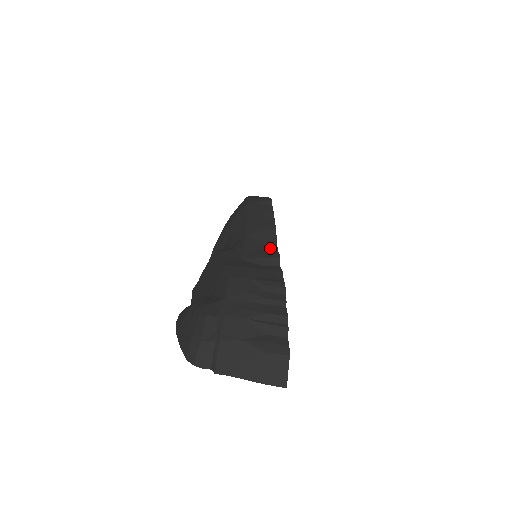
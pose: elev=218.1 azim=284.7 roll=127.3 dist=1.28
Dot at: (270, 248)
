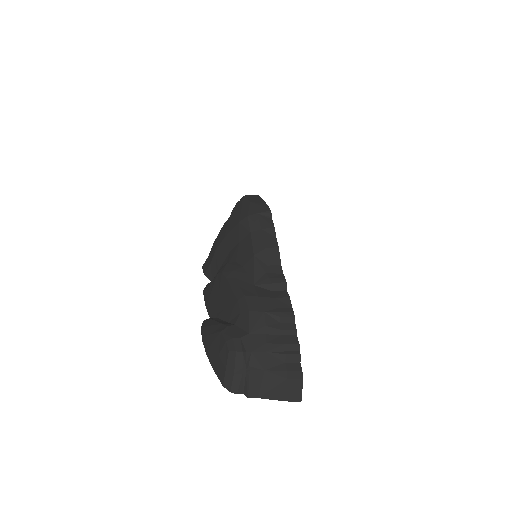
Dot at: (276, 270)
